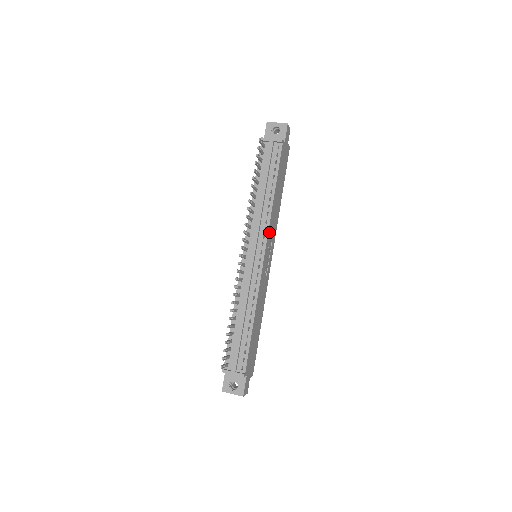
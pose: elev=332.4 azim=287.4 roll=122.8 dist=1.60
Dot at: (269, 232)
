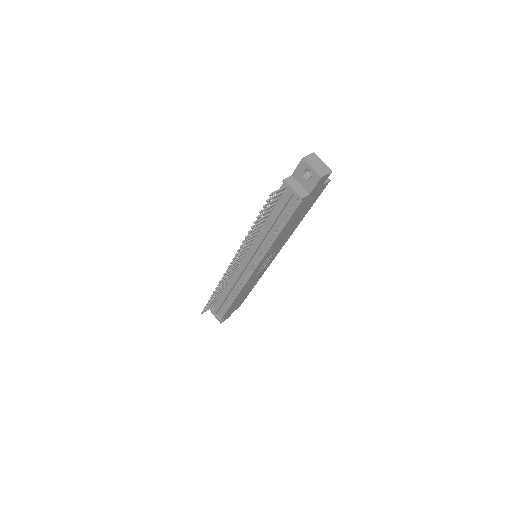
Dot at: (266, 256)
